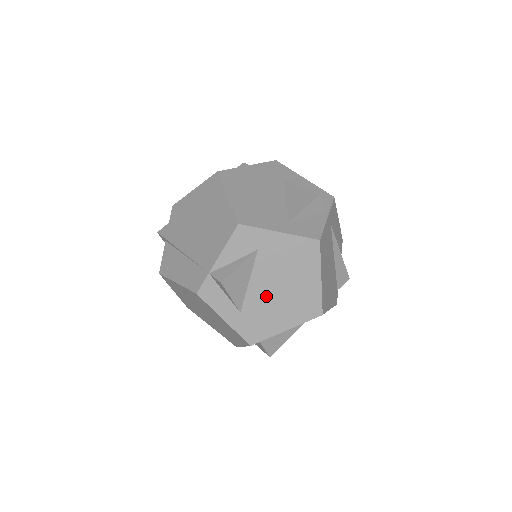
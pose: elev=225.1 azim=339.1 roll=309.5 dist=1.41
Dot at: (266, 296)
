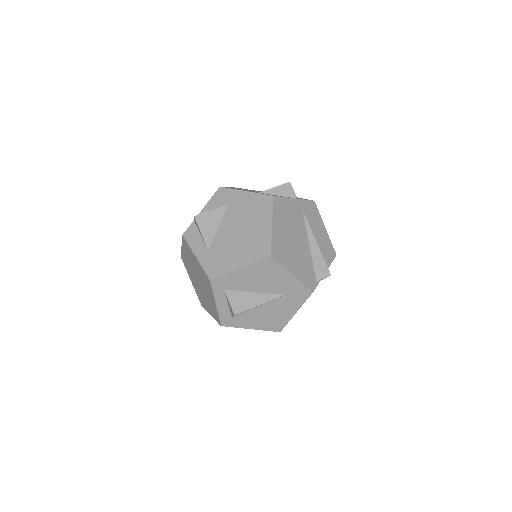
Dot at: (229, 238)
